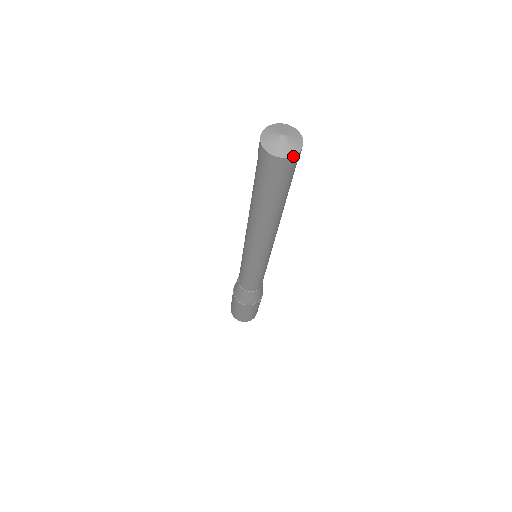
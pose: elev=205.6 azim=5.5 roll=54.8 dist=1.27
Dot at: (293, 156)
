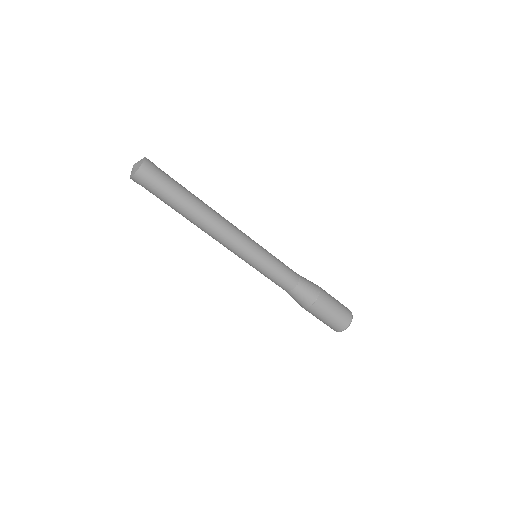
Dot at: (138, 170)
